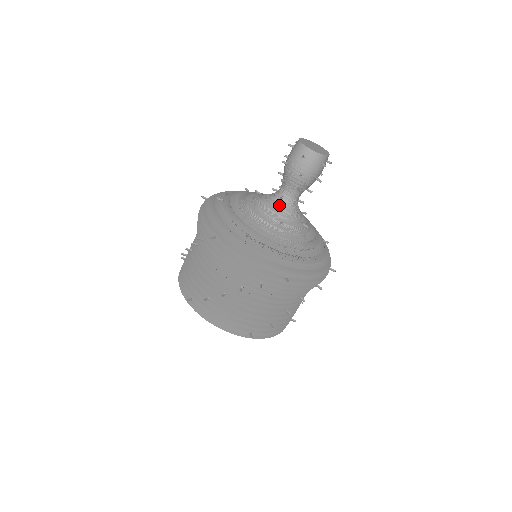
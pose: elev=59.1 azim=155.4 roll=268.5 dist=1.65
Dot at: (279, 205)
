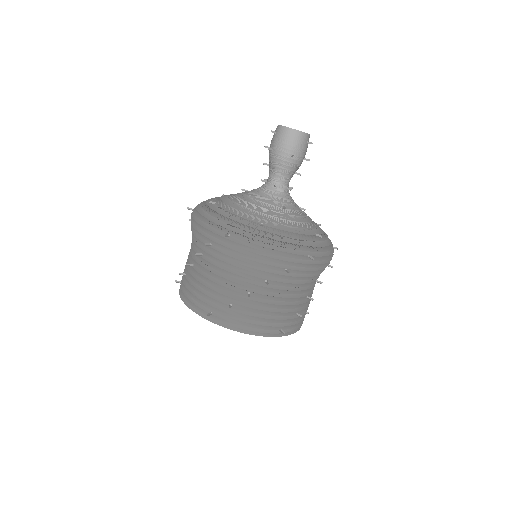
Dot at: (274, 193)
